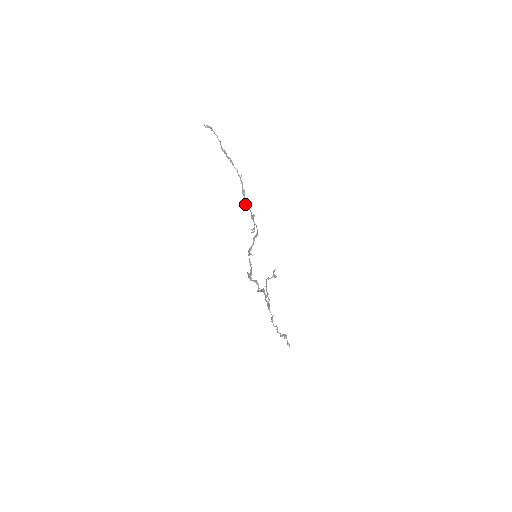
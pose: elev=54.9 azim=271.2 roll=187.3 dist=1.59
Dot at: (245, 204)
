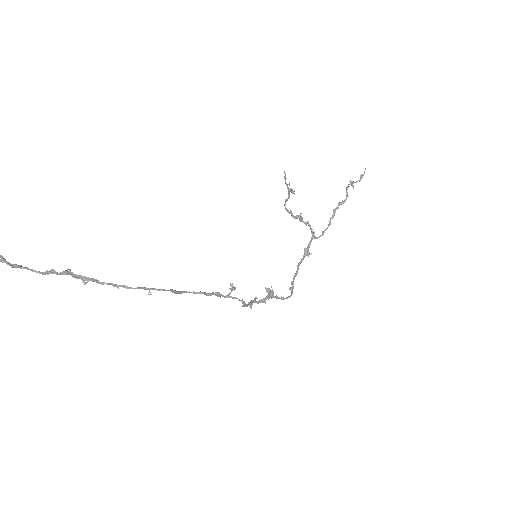
Dot at: occluded
